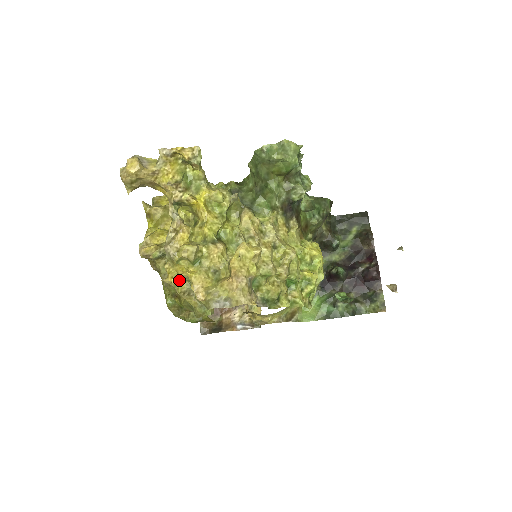
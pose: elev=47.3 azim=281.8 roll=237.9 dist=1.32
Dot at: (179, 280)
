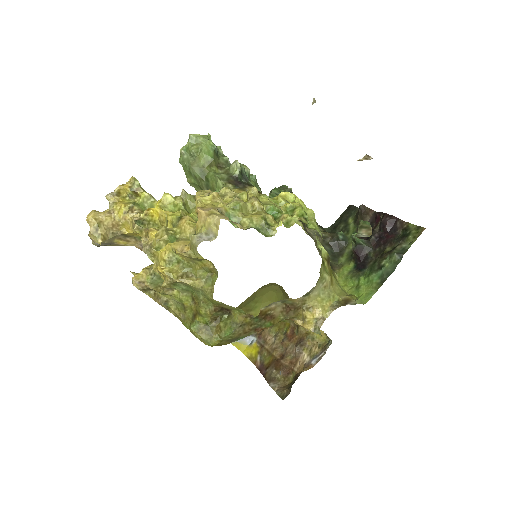
Dot at: (170, 269)
